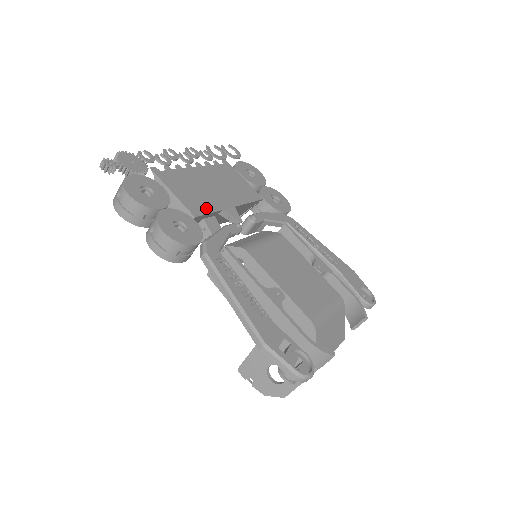
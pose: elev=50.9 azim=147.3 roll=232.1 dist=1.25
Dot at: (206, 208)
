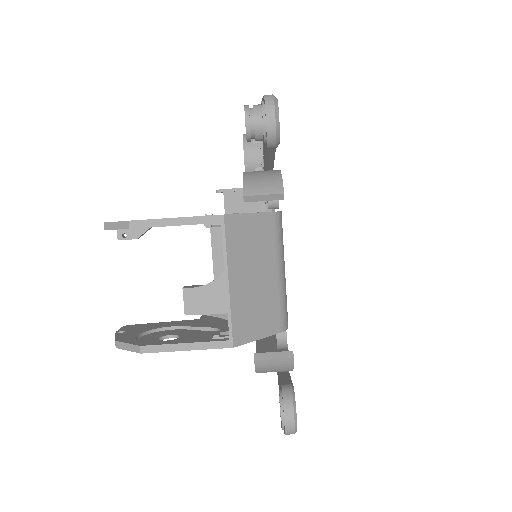
Dot at: occluded
